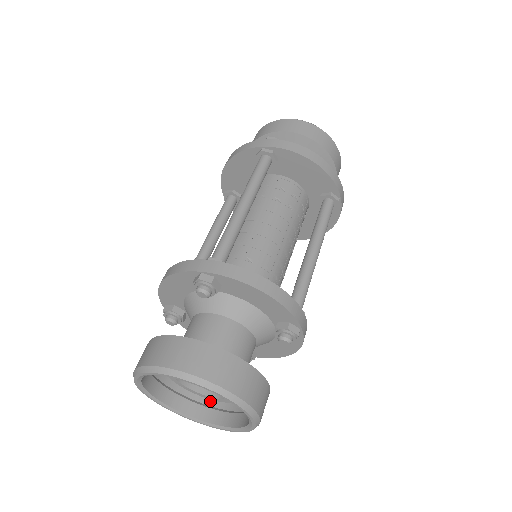
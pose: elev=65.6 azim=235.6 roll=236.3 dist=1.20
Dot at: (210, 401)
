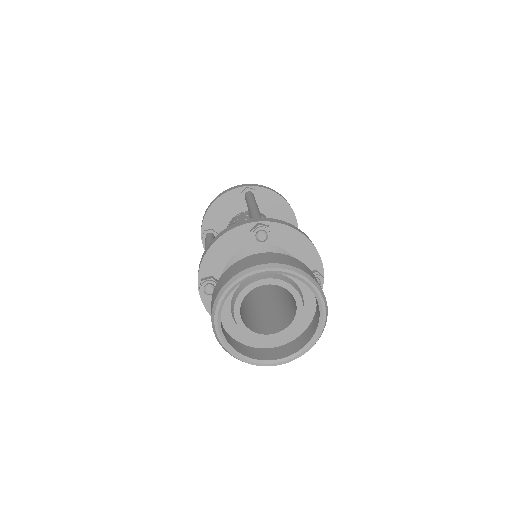
Dot at: (257, 351)
